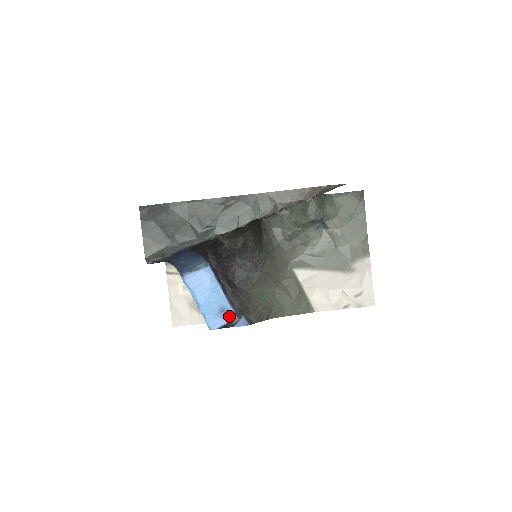
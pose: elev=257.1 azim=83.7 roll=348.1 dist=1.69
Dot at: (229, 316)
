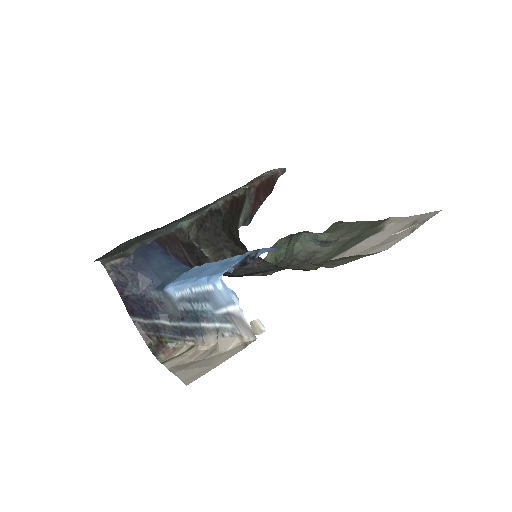
Dot at: (241, 257)
